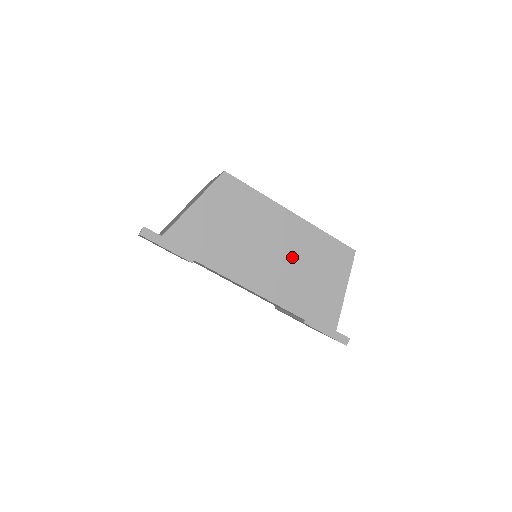
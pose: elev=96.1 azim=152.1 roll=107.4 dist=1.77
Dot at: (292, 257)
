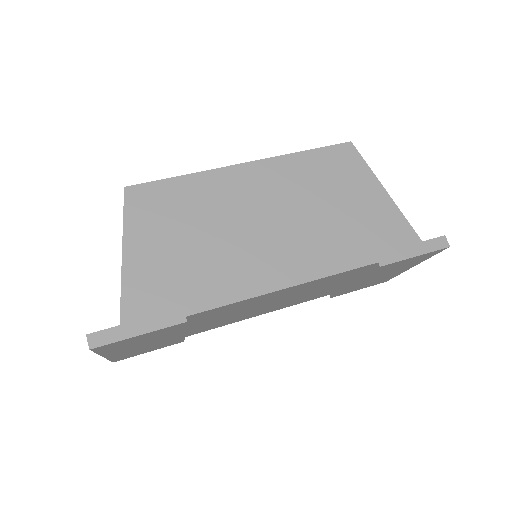
Dot at: (293, 209)
